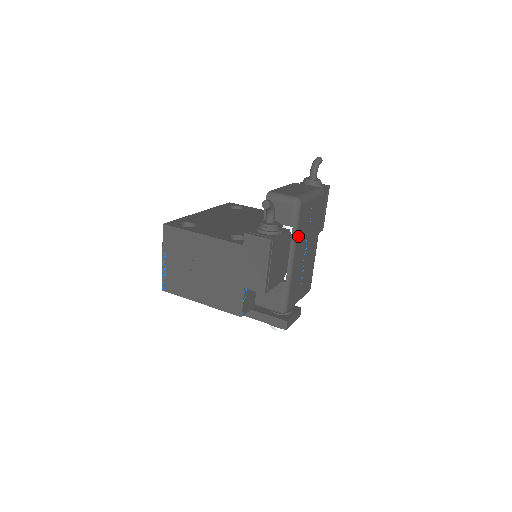
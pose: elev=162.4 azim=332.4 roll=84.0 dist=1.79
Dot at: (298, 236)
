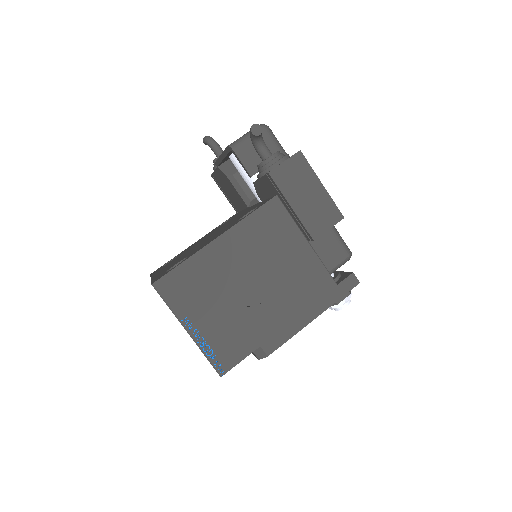
Dot at: occluded
